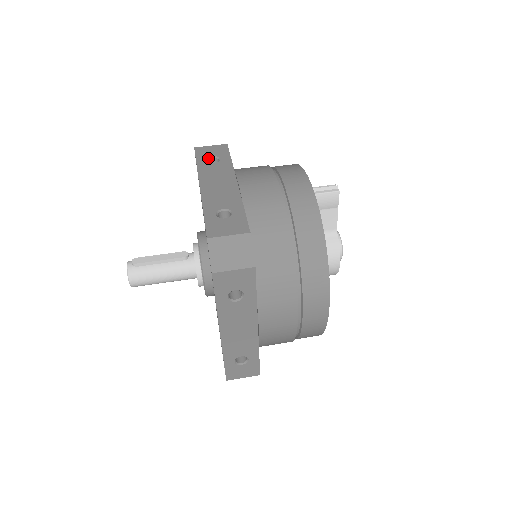
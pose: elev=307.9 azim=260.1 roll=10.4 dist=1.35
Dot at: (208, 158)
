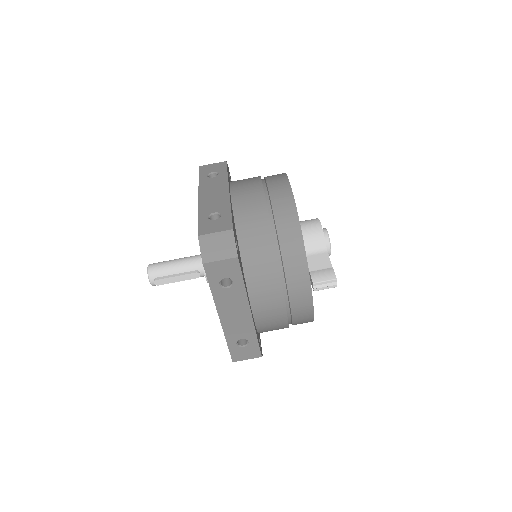
Dot at: (220, 281)
